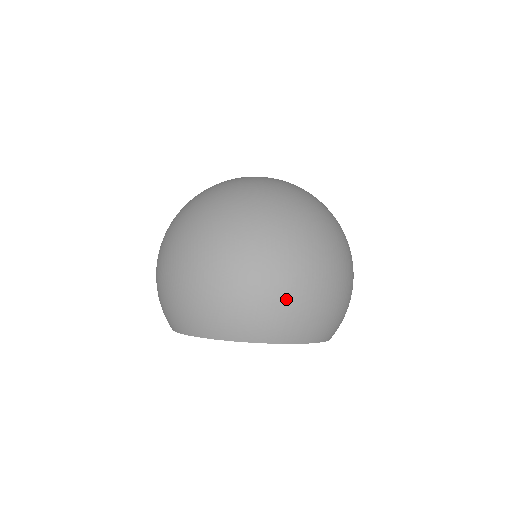
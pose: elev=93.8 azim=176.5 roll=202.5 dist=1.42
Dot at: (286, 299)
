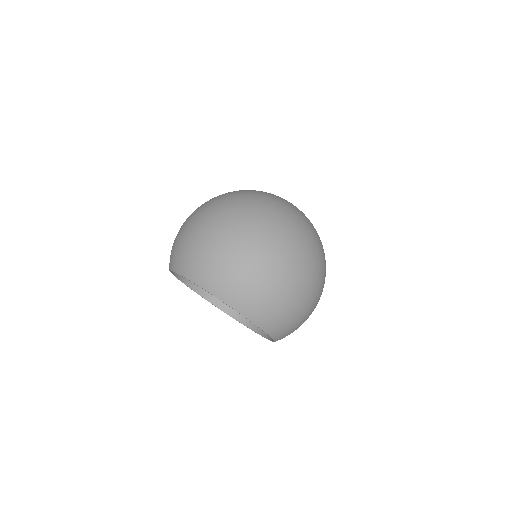
Dot at: (239, 267)
